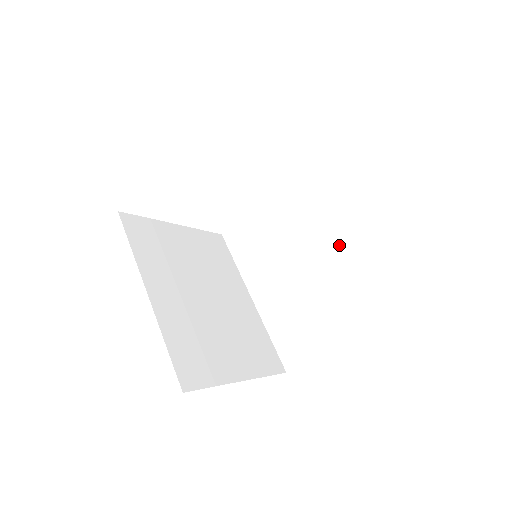
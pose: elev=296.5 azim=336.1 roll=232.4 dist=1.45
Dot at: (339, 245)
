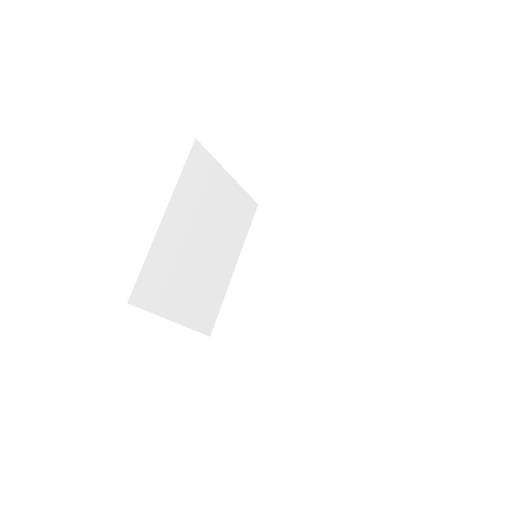
Dot at: (319, 296)
